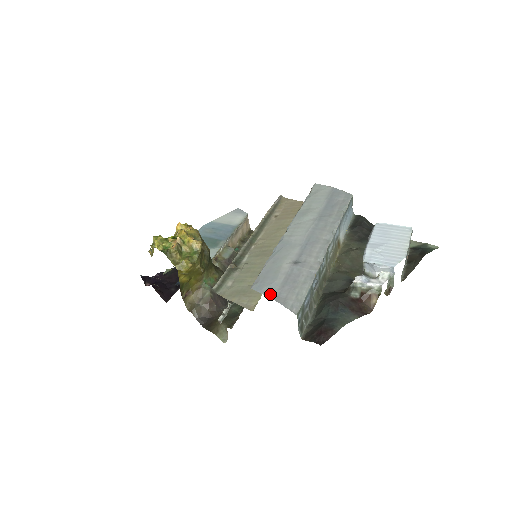
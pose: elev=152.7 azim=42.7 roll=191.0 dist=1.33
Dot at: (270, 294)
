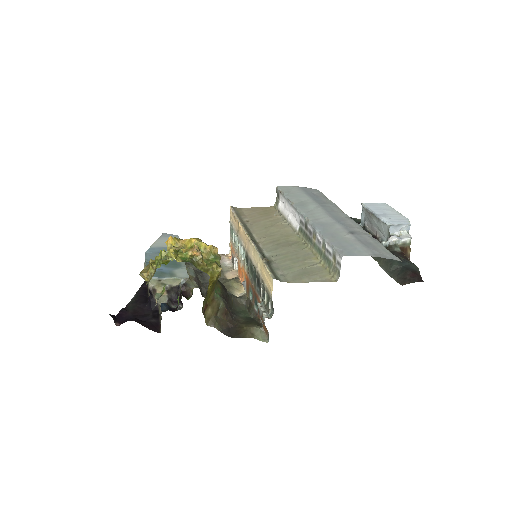
Dot at: (367, 254)
